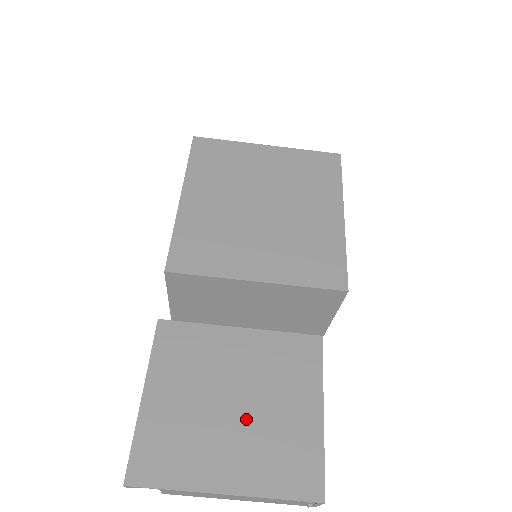
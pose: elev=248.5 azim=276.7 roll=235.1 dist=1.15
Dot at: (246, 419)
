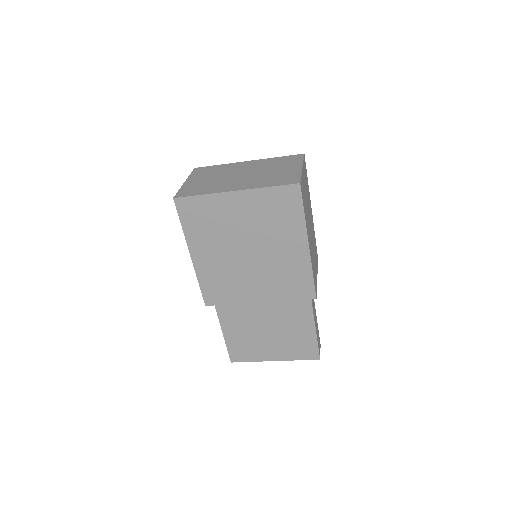
Dot at: (276, 336)
